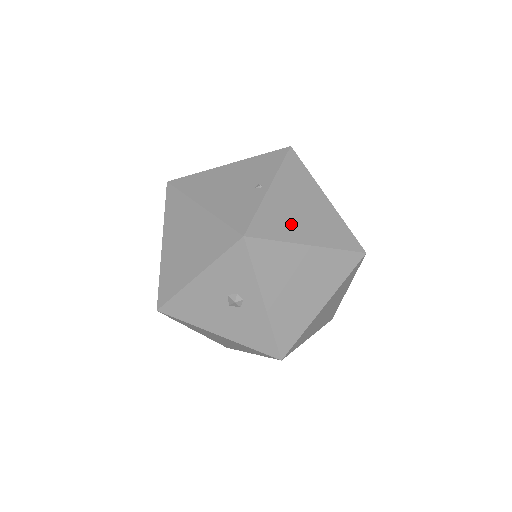
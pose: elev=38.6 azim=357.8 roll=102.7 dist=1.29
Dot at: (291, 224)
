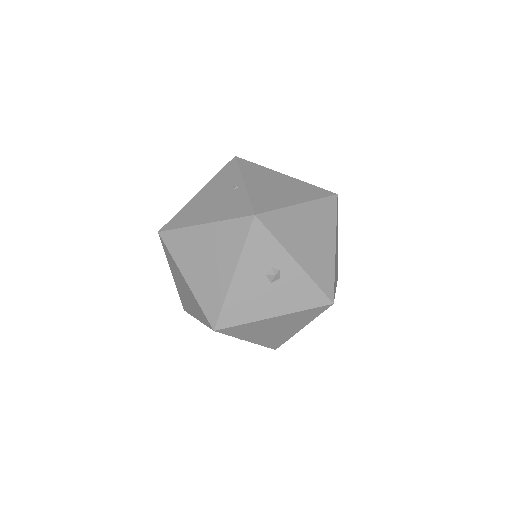
Dot at: (277, 197)
